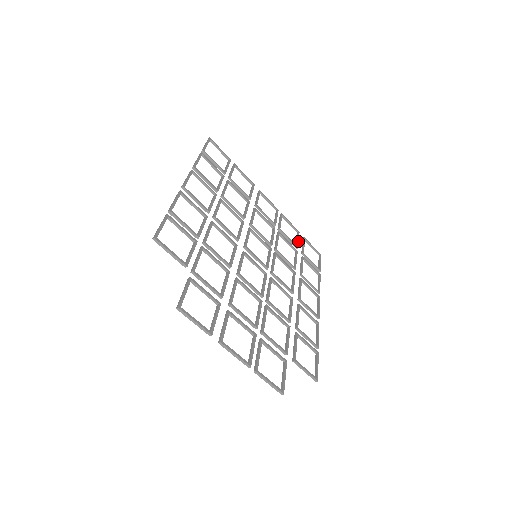
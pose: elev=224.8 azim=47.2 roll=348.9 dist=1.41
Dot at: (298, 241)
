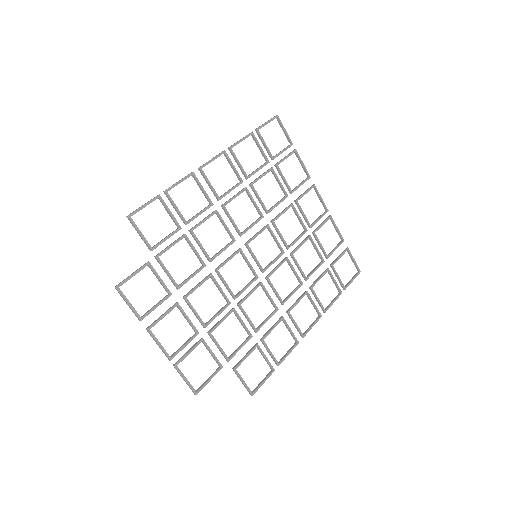
Dot at: (334, 250)
